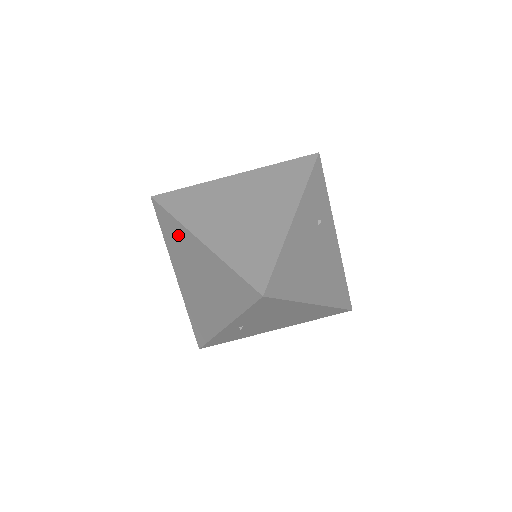
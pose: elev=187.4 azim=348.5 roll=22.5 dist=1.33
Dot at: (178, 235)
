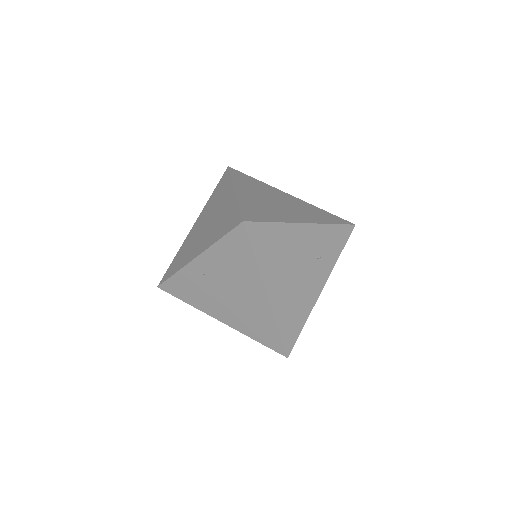
Dot at: (223, 190)
